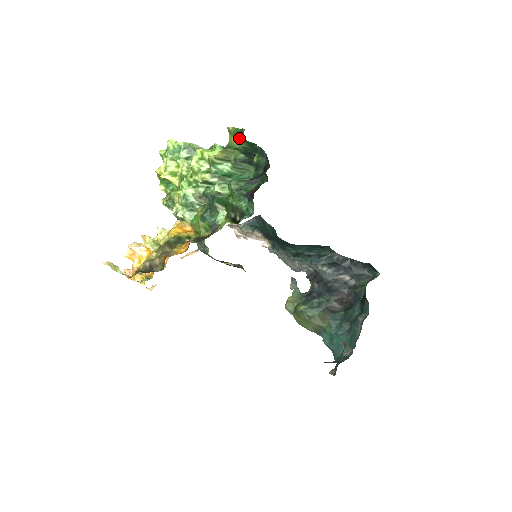
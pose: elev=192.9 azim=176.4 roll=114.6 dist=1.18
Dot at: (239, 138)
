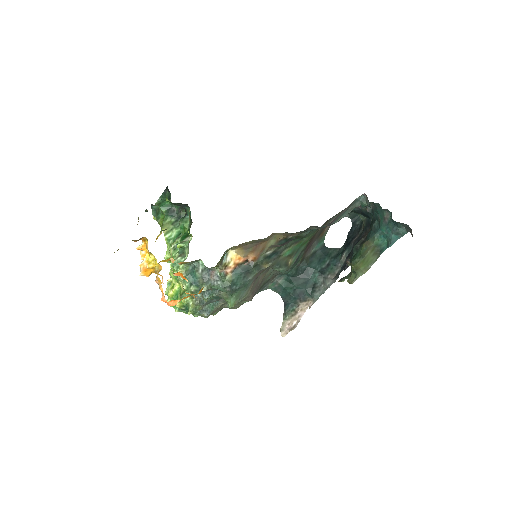
Dot at: occluded
